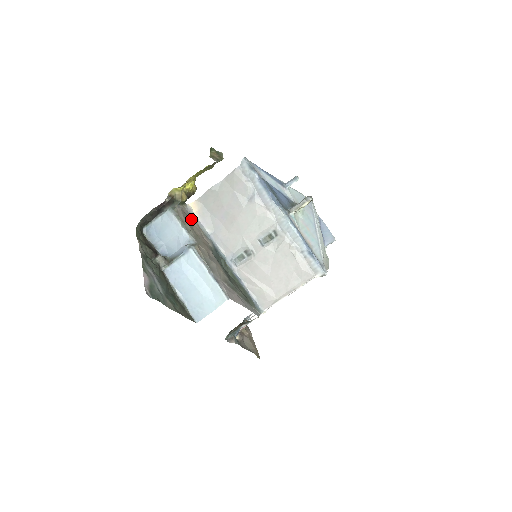
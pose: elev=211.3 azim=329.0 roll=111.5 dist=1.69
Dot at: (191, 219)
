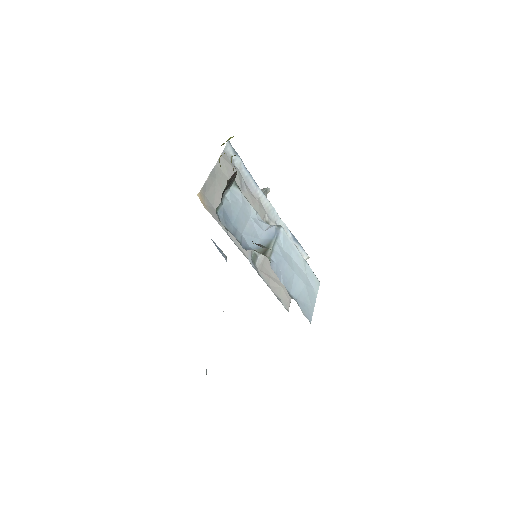
Dot at: occluded
